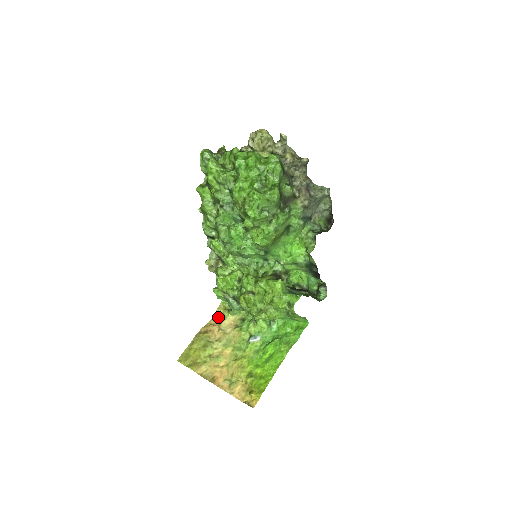
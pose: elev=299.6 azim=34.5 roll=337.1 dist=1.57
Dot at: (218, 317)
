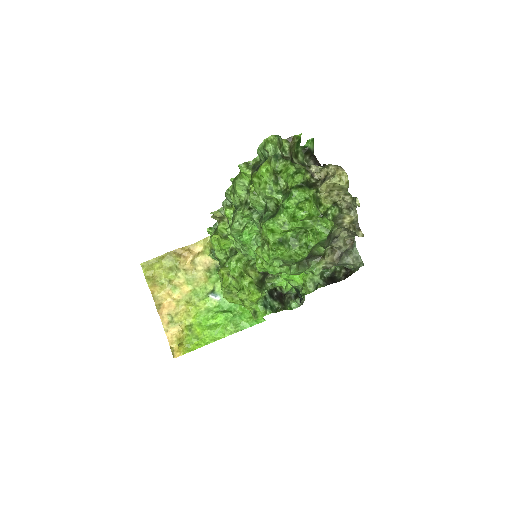
Dot at: (199, 246)
